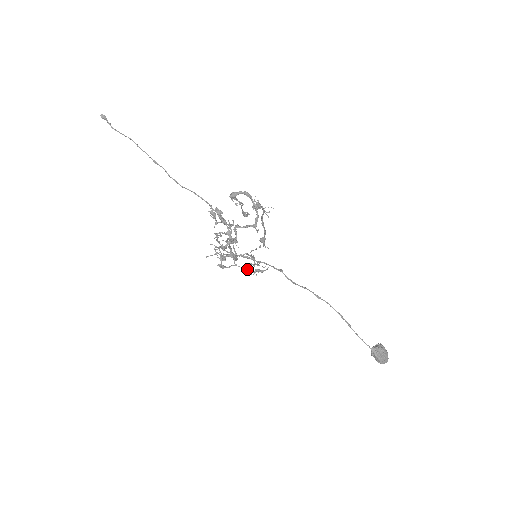
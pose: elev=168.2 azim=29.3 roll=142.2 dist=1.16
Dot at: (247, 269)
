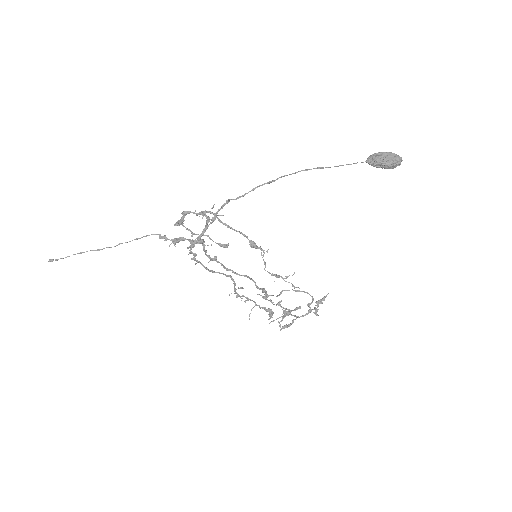
Dot at: (310, 310)
